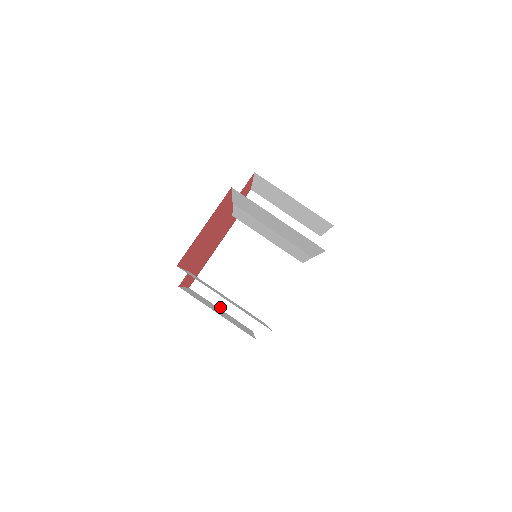
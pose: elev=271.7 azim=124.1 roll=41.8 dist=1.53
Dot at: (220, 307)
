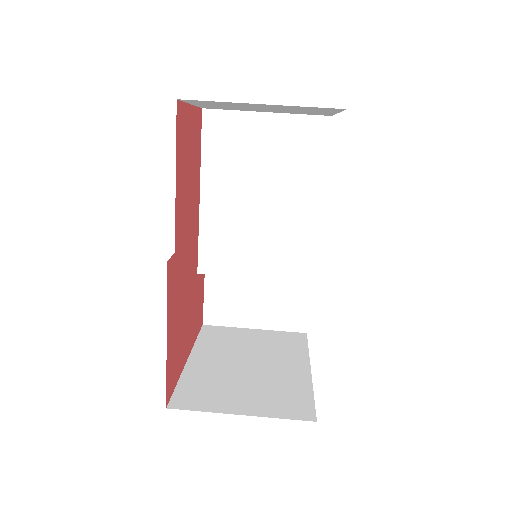
Dot at: (237, 413)
